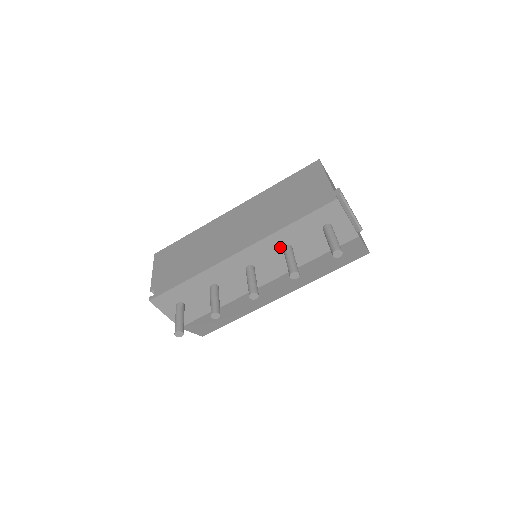
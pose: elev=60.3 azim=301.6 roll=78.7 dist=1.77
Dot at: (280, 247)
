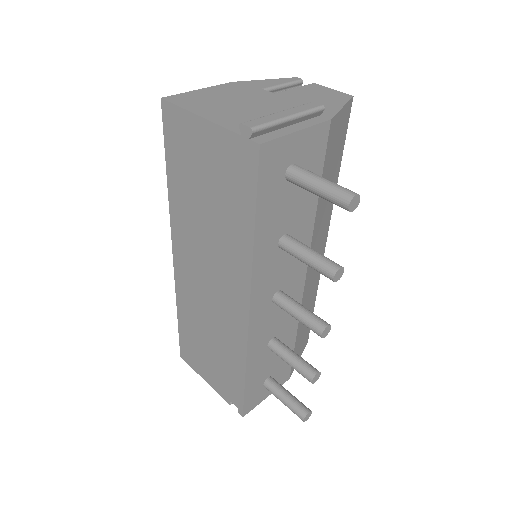
Dot at: (275, 252)
